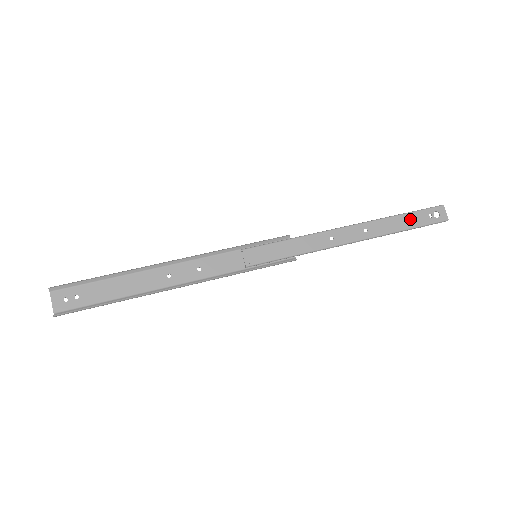
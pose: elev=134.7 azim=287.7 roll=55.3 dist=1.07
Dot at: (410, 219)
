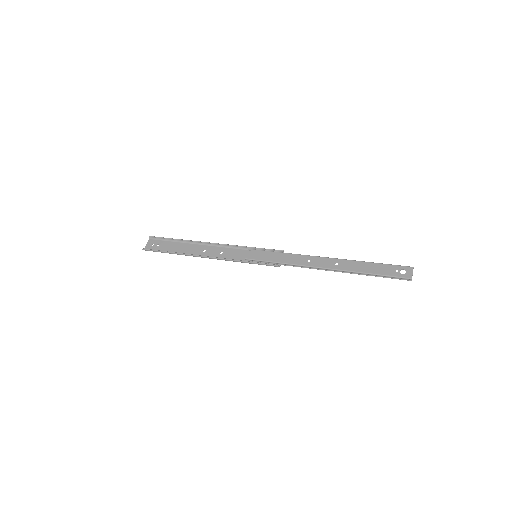
Dot at: (377, 268)
